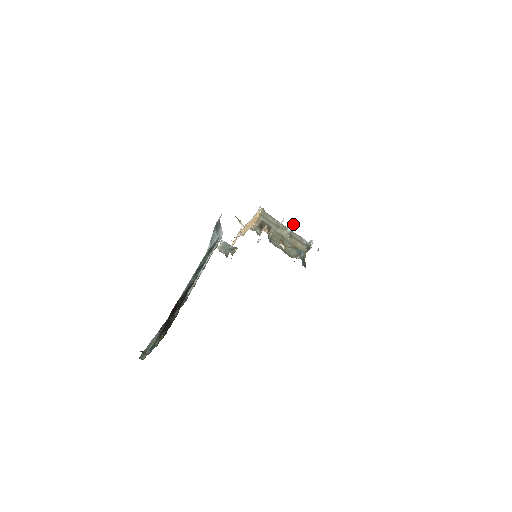
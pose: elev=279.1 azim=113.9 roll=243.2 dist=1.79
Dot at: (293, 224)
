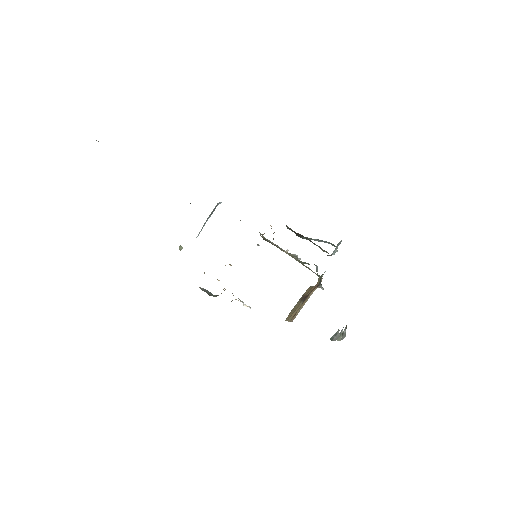
Dot at: (299, 258)
